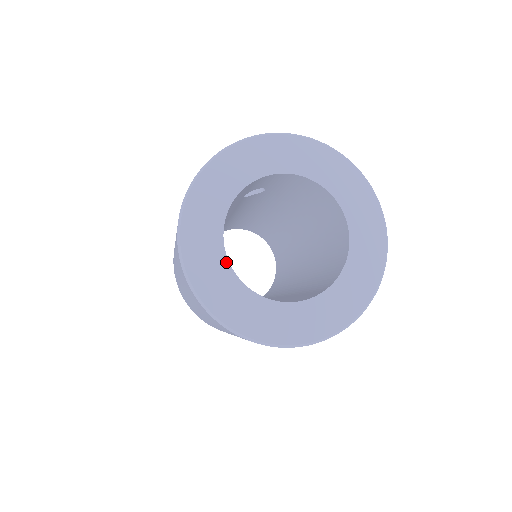
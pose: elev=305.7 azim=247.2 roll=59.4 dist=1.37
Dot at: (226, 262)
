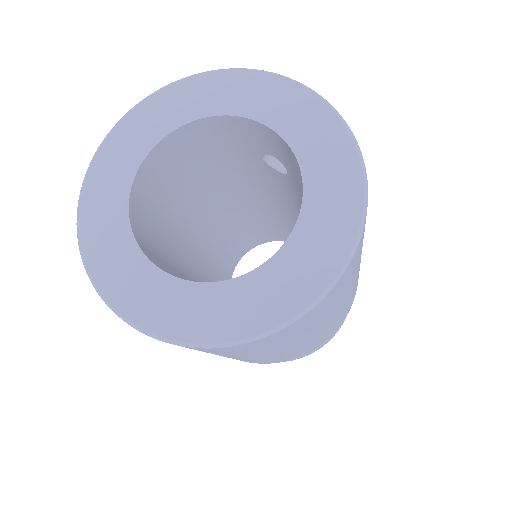
Dot at: (142, 157)
